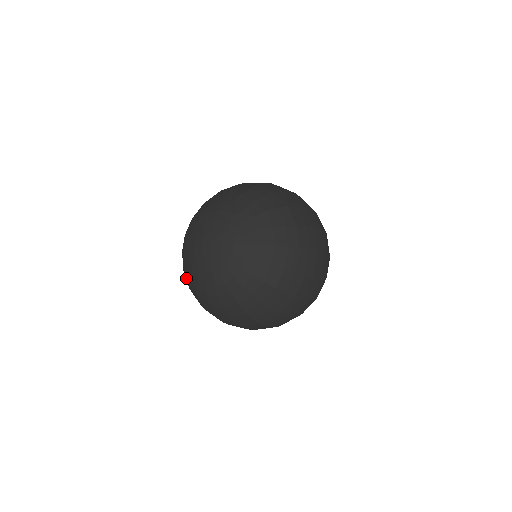
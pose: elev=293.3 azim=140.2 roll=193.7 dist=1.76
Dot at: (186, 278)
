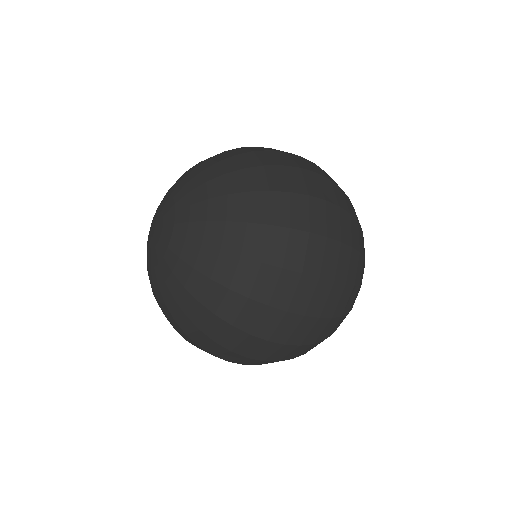
Dot at: occluded
